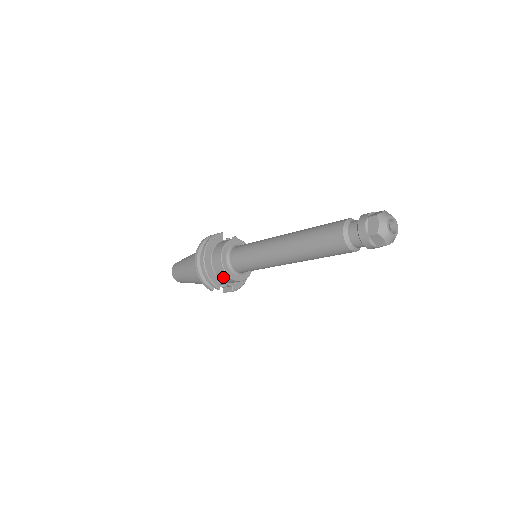
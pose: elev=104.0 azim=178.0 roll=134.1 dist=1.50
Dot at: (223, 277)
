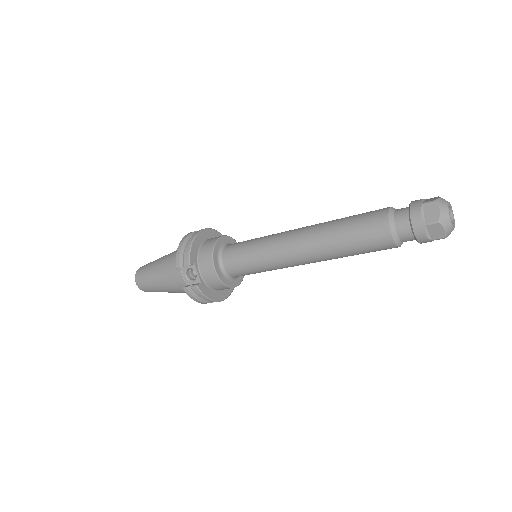
Dot at: (204, 256)
